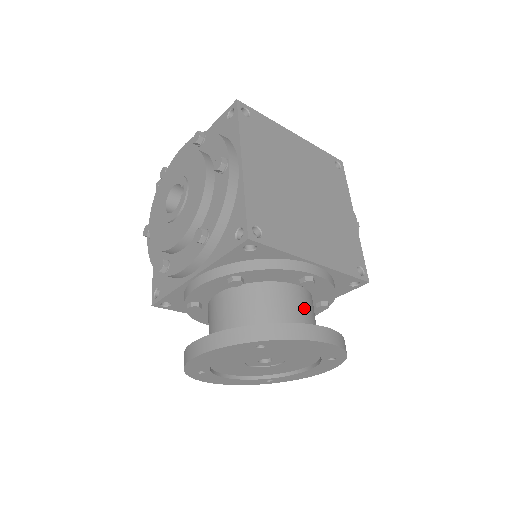
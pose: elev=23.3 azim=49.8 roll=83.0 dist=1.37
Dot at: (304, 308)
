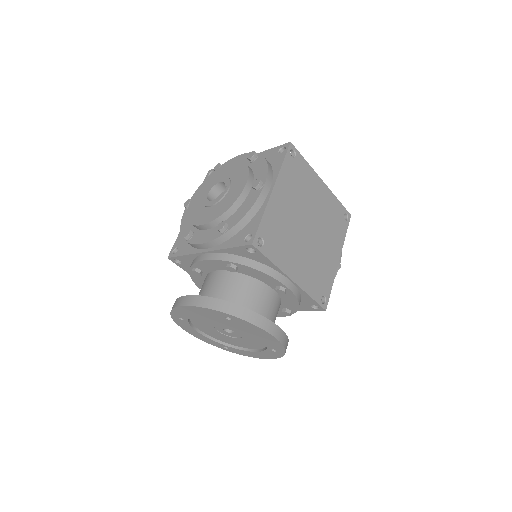
Dot at: (271, 307)
